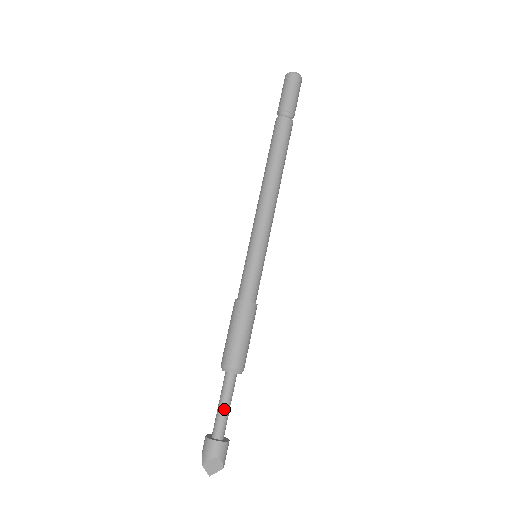
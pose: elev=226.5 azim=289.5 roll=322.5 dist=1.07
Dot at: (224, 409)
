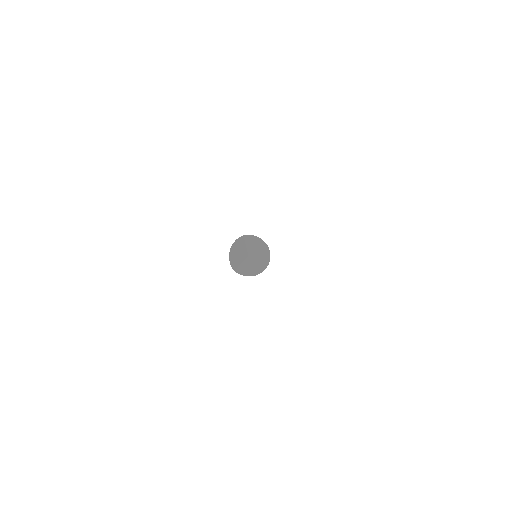
Dot at: occluded
